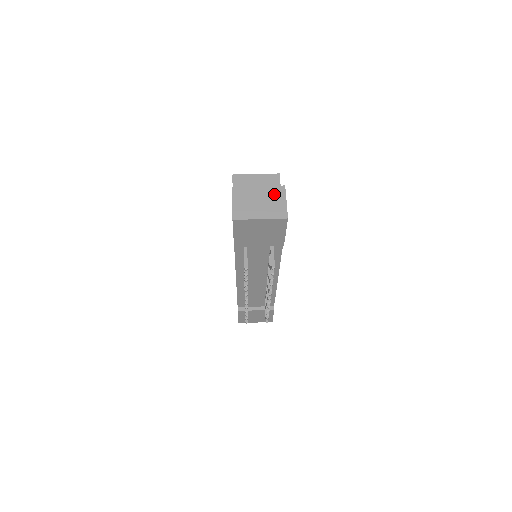
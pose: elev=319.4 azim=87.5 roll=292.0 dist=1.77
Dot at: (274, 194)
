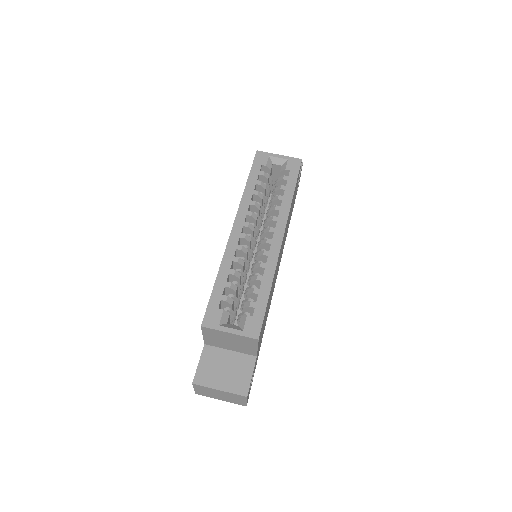
Dot at: (235, 397)
